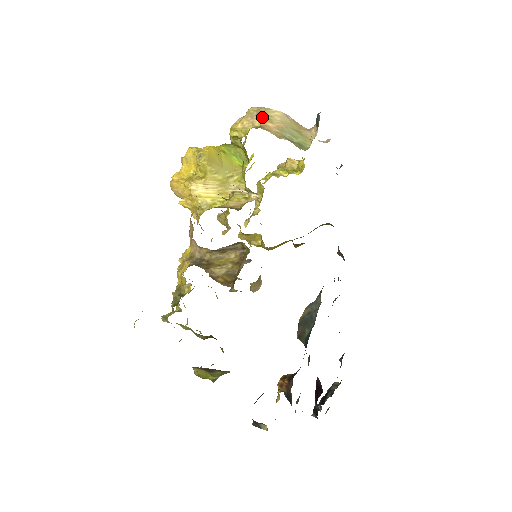
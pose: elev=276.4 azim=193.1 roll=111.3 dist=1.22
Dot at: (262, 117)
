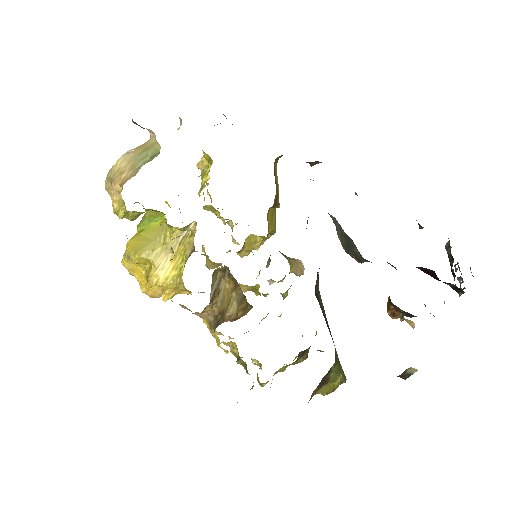
Dot at: (115, 179)
